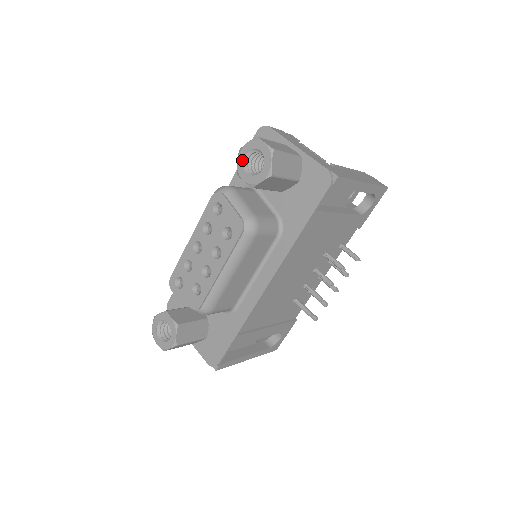
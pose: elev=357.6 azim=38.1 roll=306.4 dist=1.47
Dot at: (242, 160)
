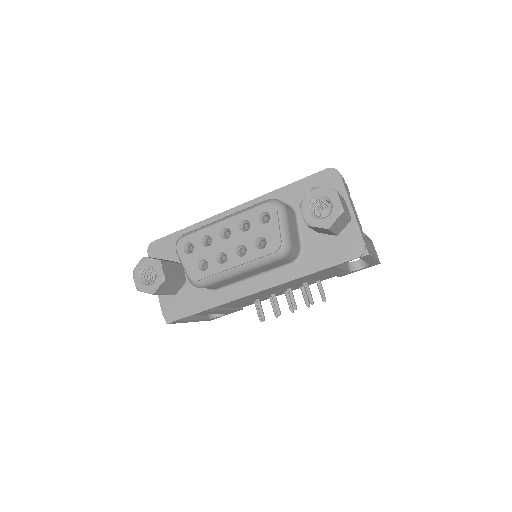
Dot at: (312, 198)
